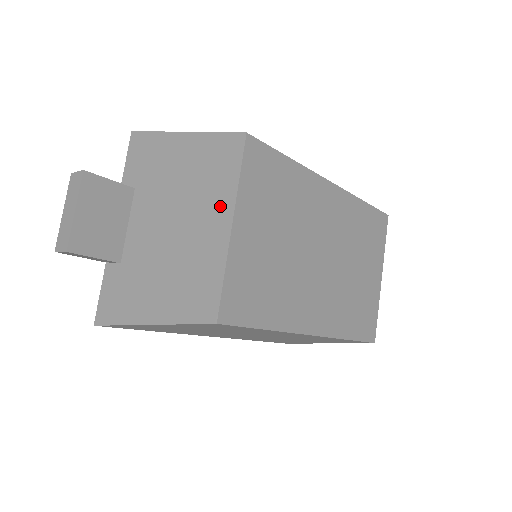
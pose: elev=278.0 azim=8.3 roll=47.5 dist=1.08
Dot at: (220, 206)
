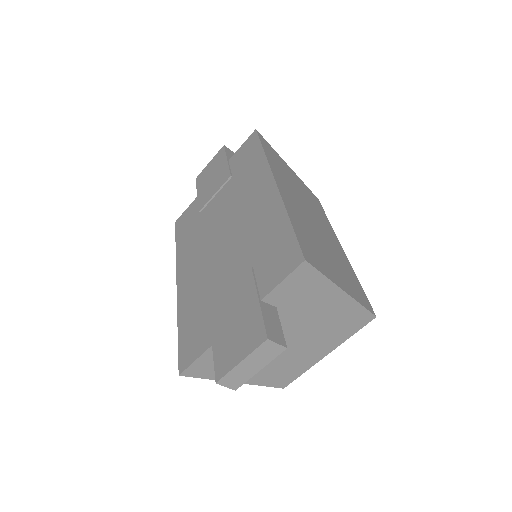
Dot at: (329, 345)
